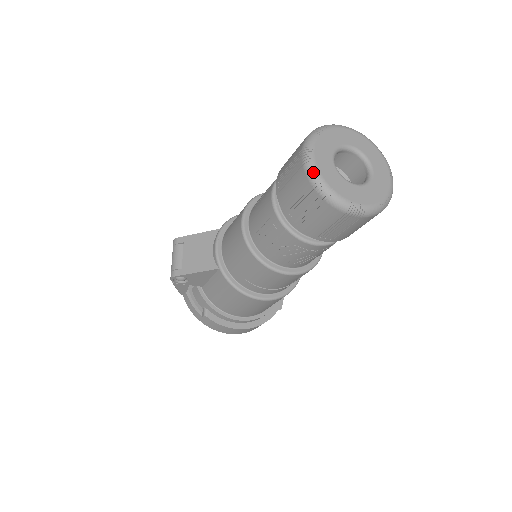
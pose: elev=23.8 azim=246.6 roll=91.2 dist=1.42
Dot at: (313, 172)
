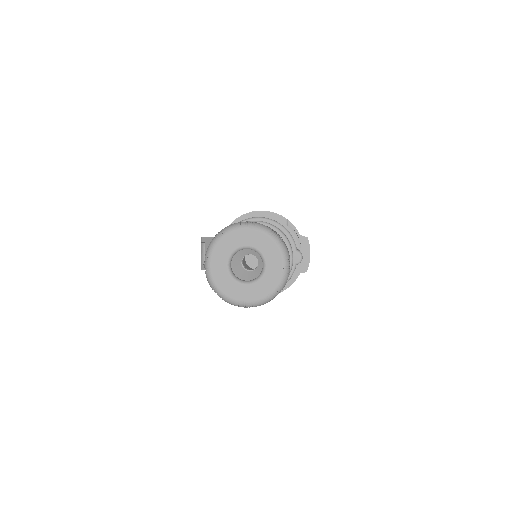
Dot at: (209, 280)
